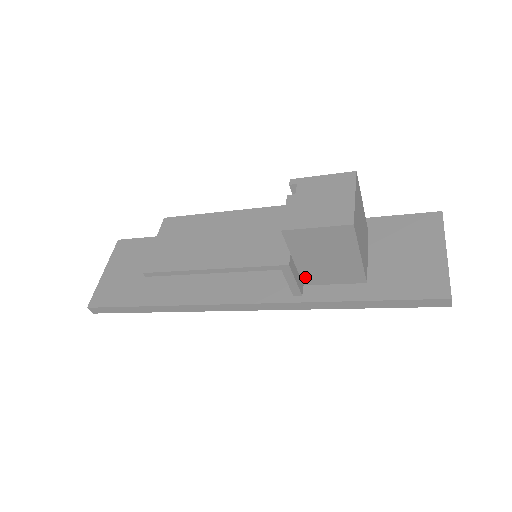
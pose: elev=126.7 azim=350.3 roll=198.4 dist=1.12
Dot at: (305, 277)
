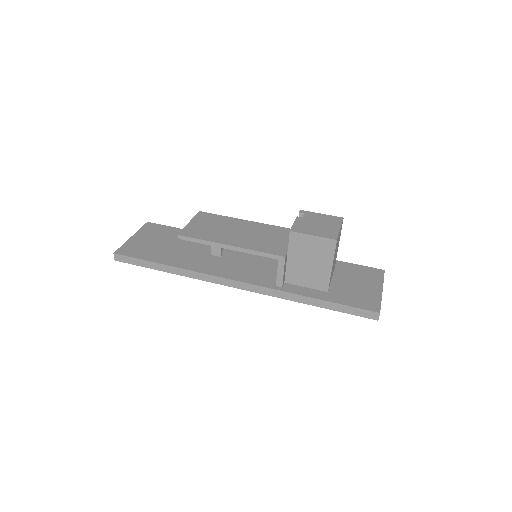
Dot at: (289, 275)
